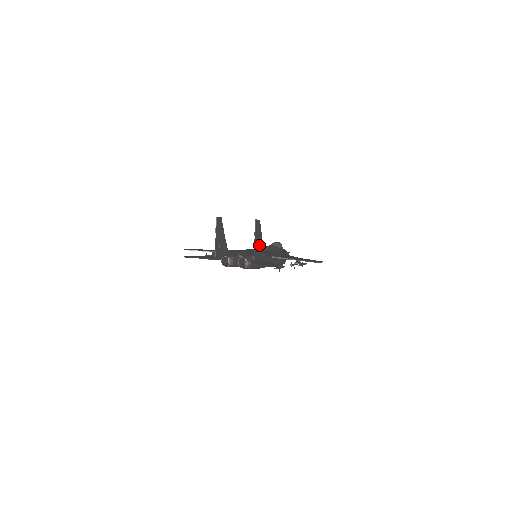
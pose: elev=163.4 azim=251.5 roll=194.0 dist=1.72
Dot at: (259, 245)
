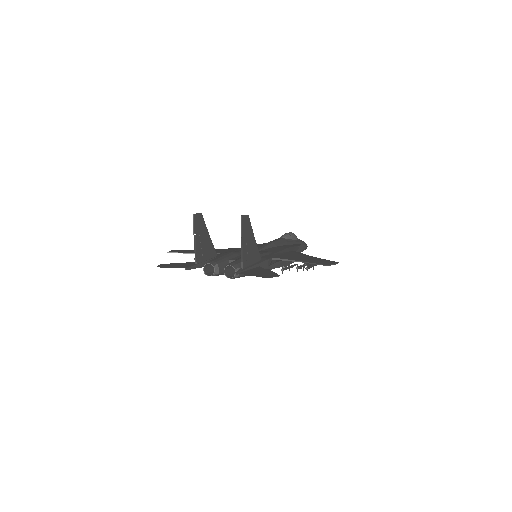
Dot at: (250, 247)
